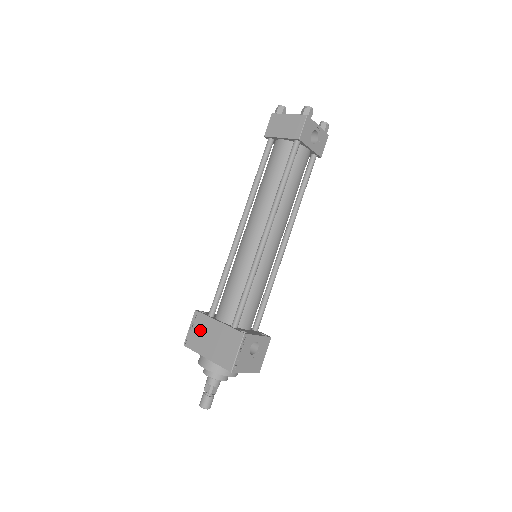
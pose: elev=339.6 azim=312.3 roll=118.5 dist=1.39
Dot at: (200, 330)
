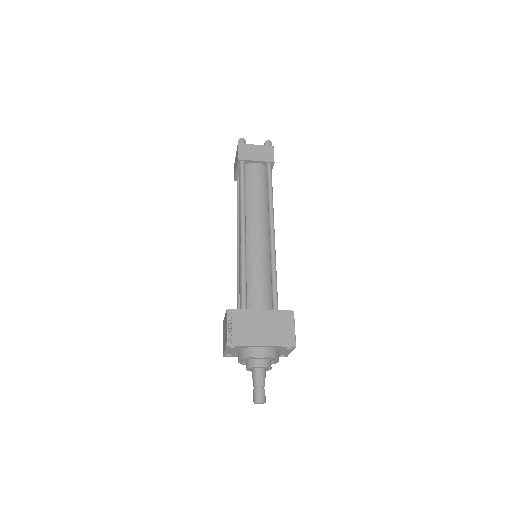
Dot at: (243, 324)
